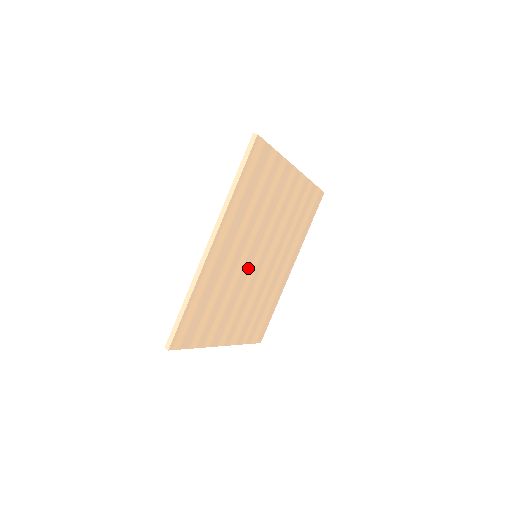
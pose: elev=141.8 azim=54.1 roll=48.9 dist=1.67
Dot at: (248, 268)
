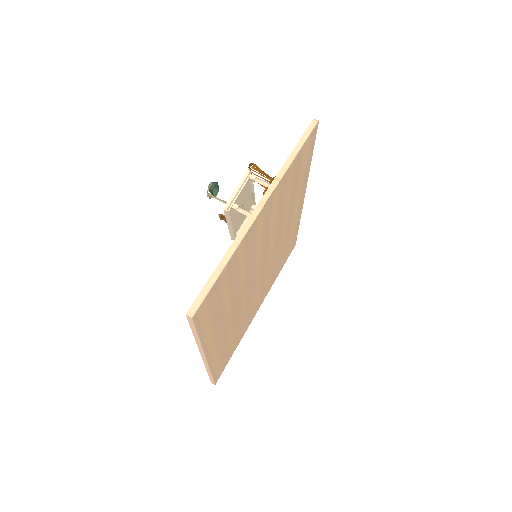
Dot at: (252, 288)
